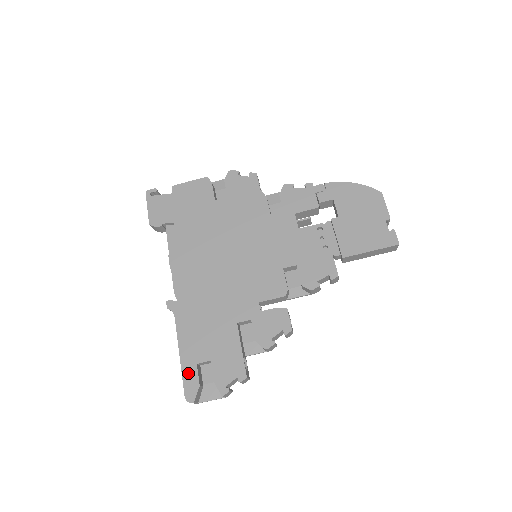
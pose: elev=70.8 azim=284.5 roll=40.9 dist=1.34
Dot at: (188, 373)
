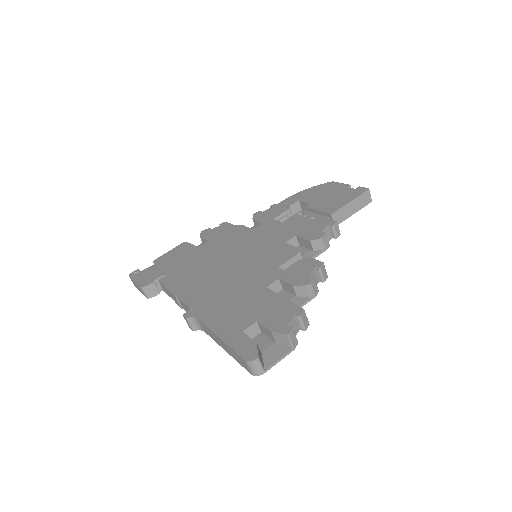
Dot at: (237, 342)
